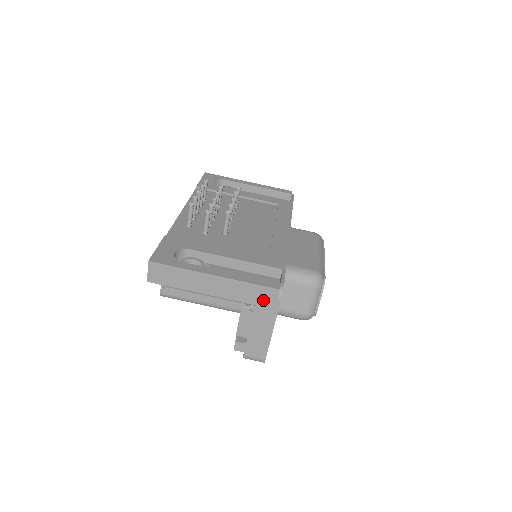
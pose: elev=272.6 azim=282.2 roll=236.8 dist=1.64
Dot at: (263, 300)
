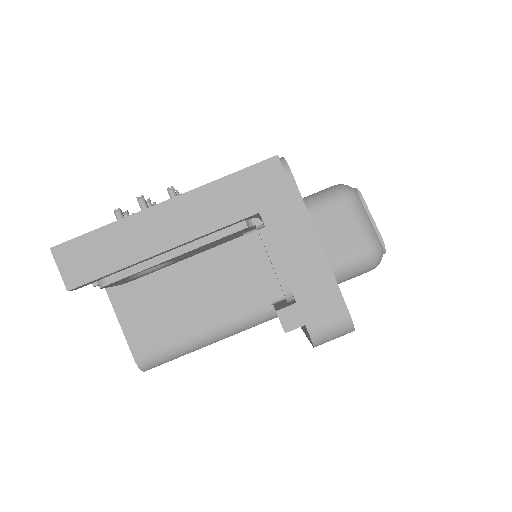
Dot at: (265, 194)
